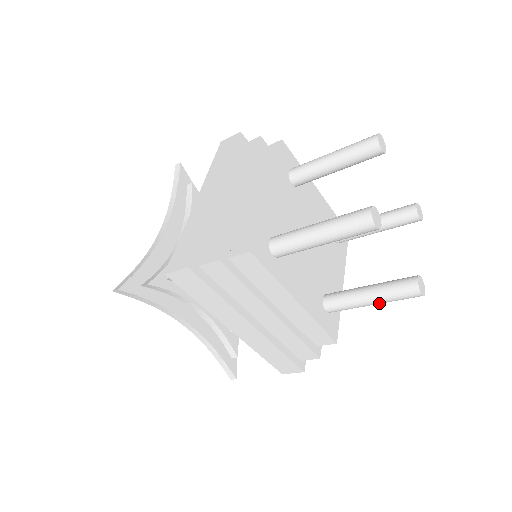
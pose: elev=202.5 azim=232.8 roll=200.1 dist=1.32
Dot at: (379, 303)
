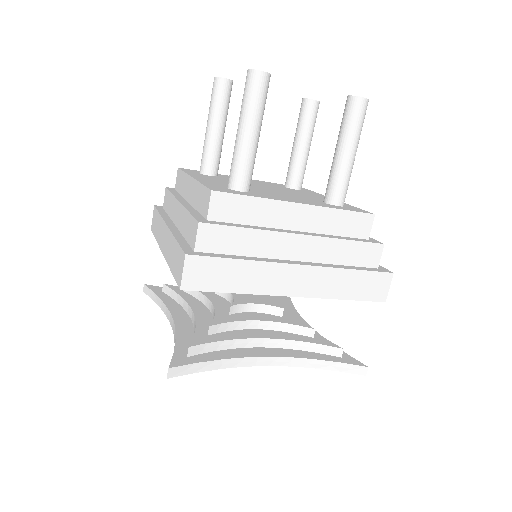
Dot at: (241, 123)
